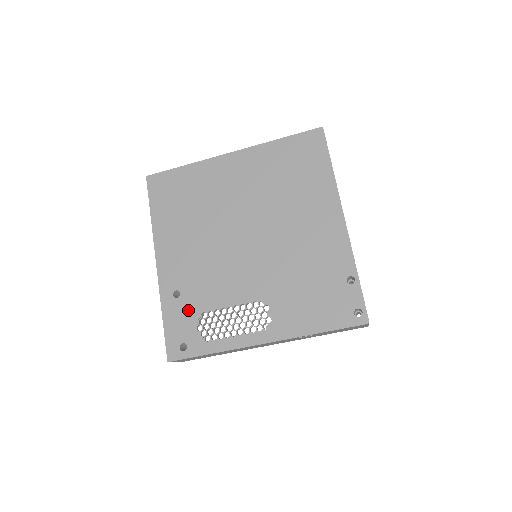
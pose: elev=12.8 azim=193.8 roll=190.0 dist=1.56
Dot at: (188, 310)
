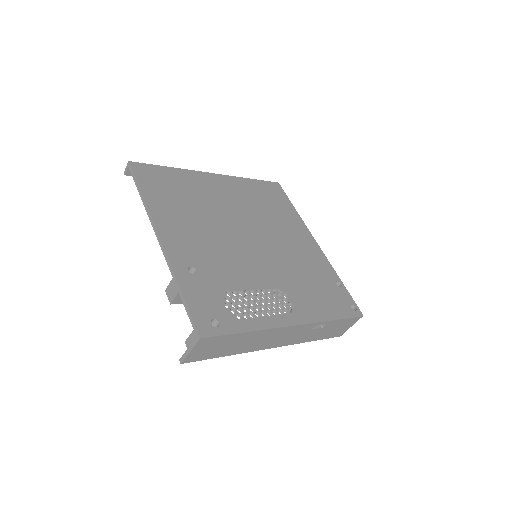
Dot at: (210, 287)
